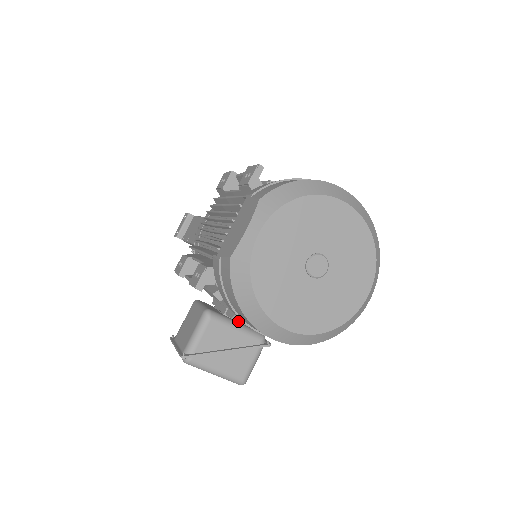
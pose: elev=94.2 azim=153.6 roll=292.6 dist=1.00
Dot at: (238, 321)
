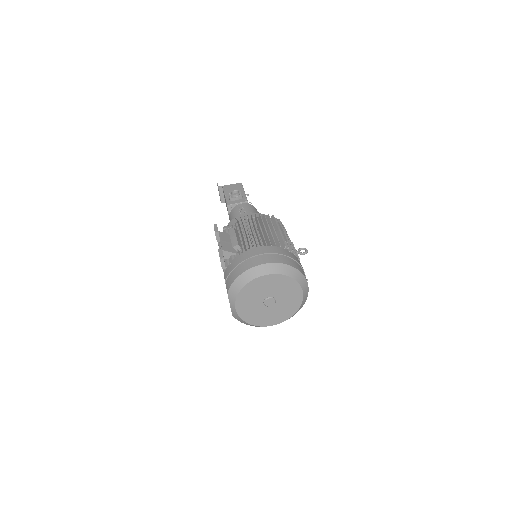
Dot at: occluded
